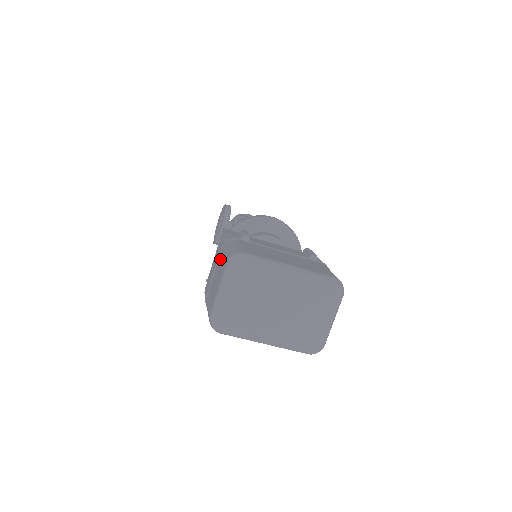
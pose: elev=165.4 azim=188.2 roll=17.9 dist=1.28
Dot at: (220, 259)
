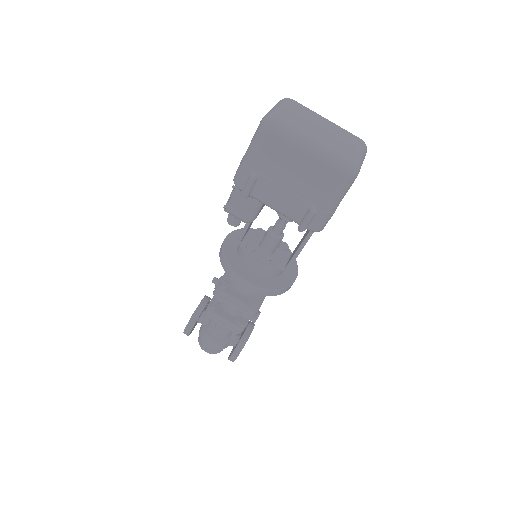
Dot at: occluded
